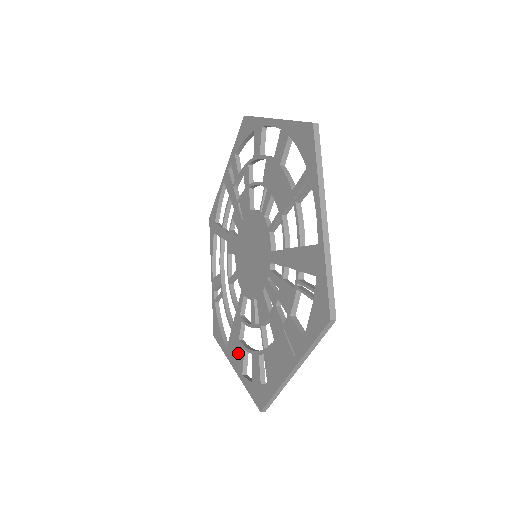
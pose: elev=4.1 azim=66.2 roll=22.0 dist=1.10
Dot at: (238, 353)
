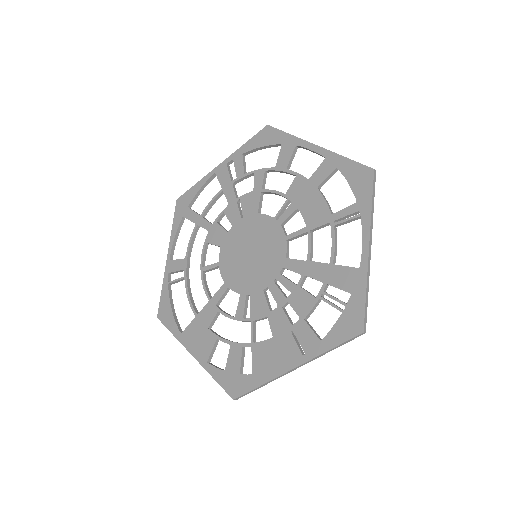
Dot at: (204, 341)
